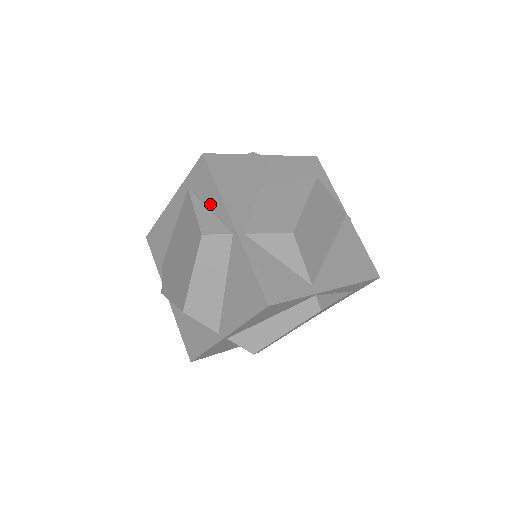
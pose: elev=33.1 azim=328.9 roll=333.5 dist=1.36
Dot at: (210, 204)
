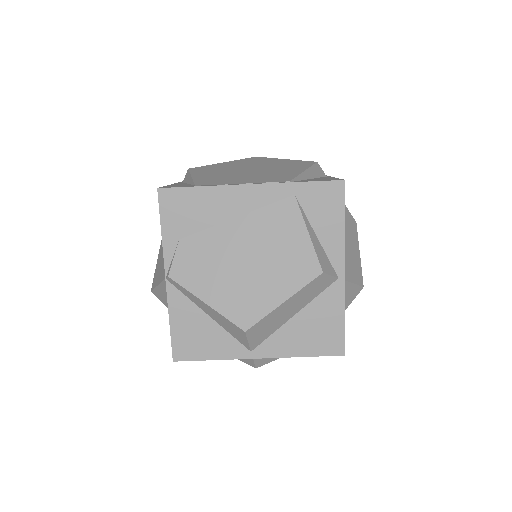
Dot at: (323, 233)
